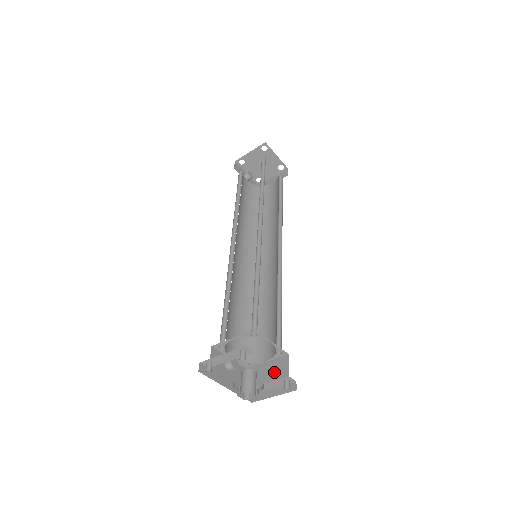
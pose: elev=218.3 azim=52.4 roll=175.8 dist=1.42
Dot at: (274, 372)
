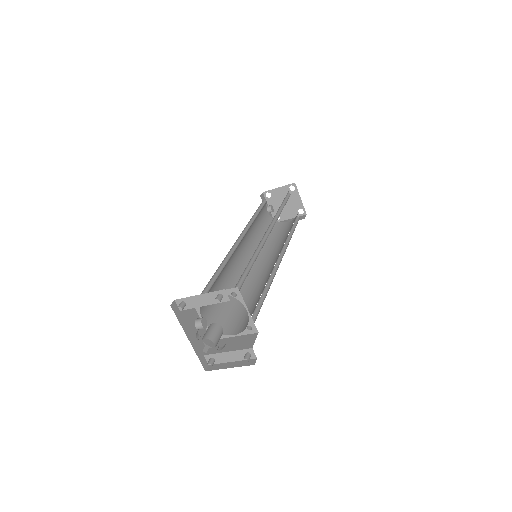
Dot at: (239, 344)
